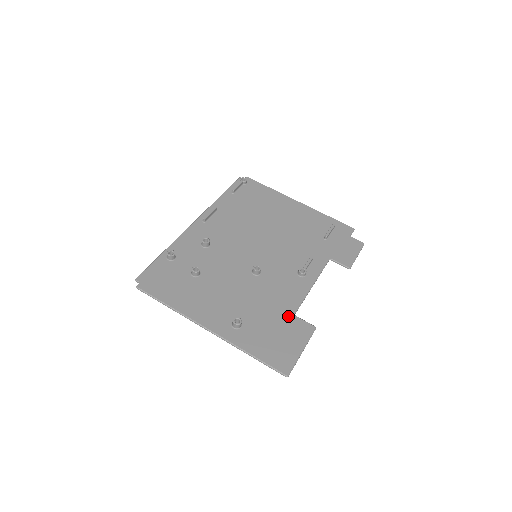
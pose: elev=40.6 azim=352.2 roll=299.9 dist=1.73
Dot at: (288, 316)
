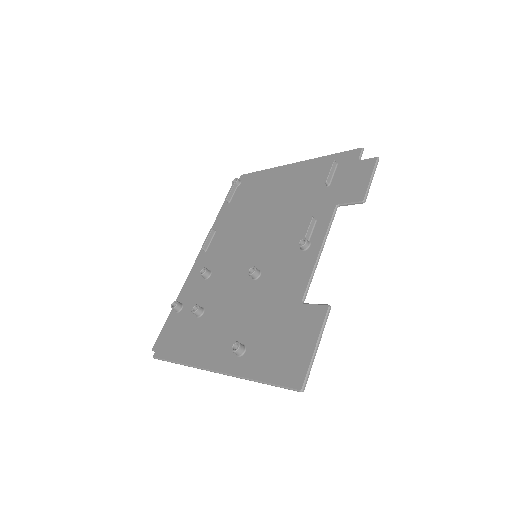
Dot at: (294, 309)
